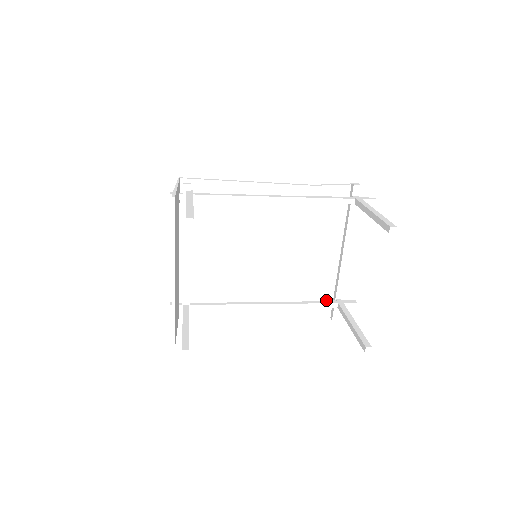
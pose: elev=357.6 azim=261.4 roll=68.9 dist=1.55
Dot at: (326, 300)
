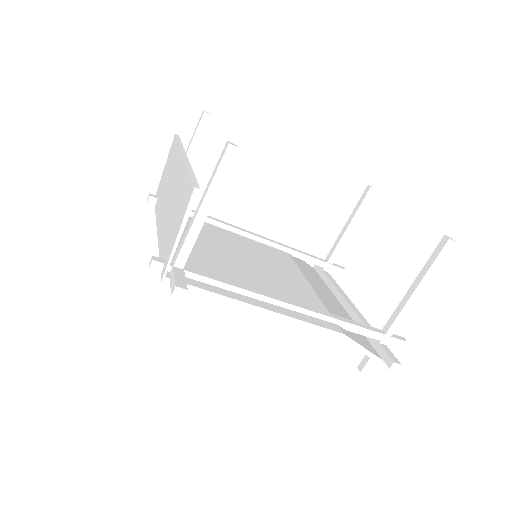
Dot at: occluded
